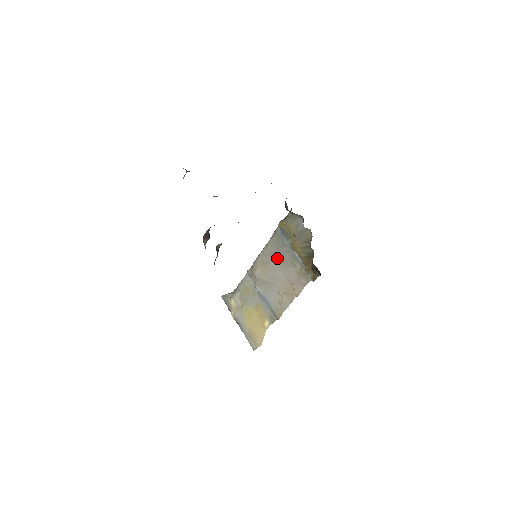
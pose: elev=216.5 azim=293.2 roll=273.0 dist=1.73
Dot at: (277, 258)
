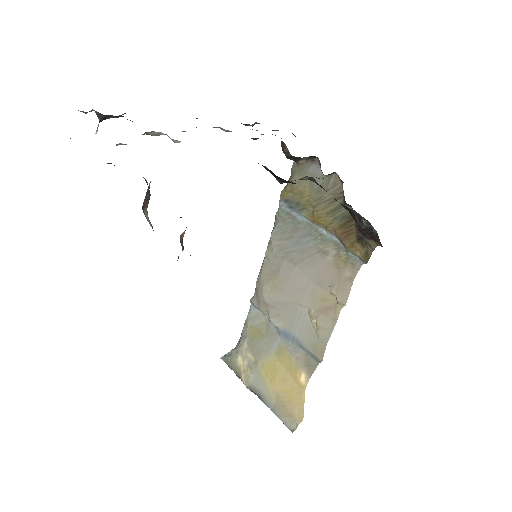
Dot at: (292, 254)
